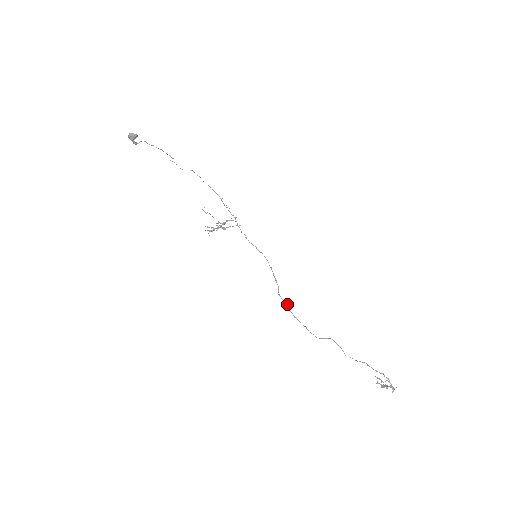
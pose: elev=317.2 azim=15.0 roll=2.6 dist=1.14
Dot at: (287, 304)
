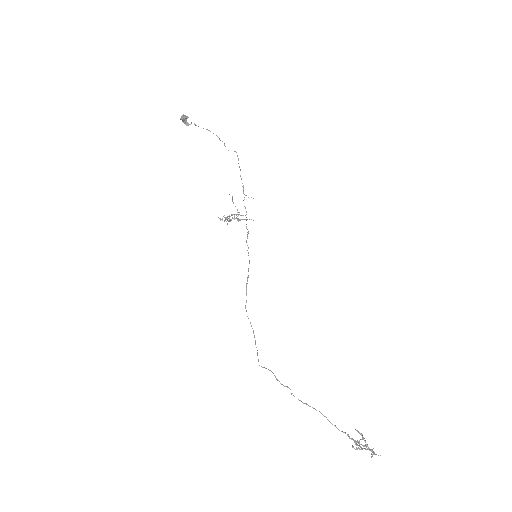
Dot at: occluded
